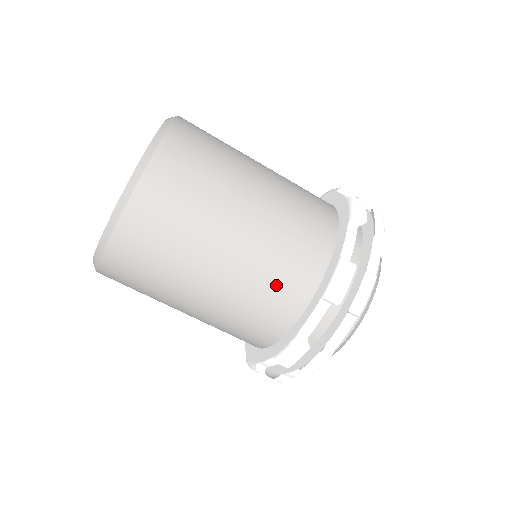
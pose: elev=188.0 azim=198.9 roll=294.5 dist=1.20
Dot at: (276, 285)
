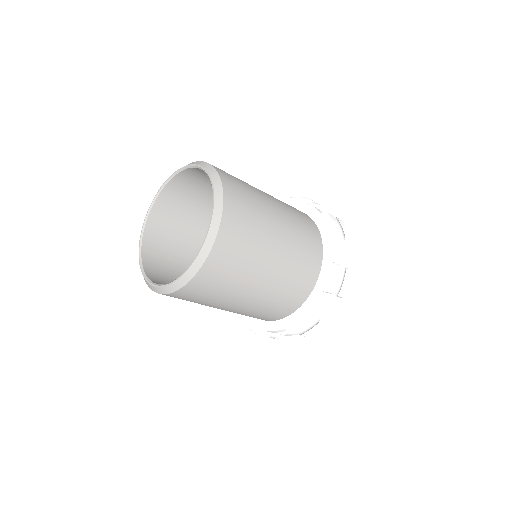
Dot at: (294, 286)
